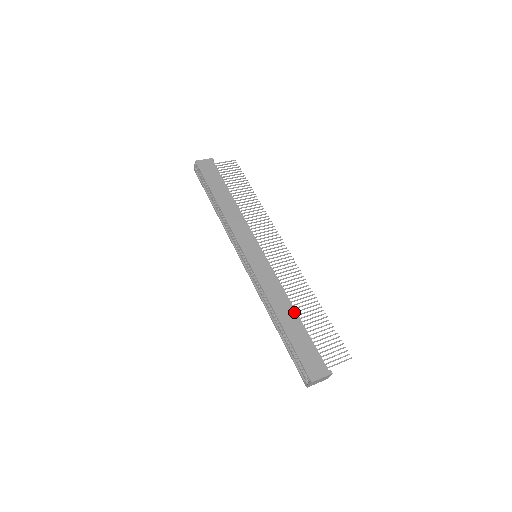
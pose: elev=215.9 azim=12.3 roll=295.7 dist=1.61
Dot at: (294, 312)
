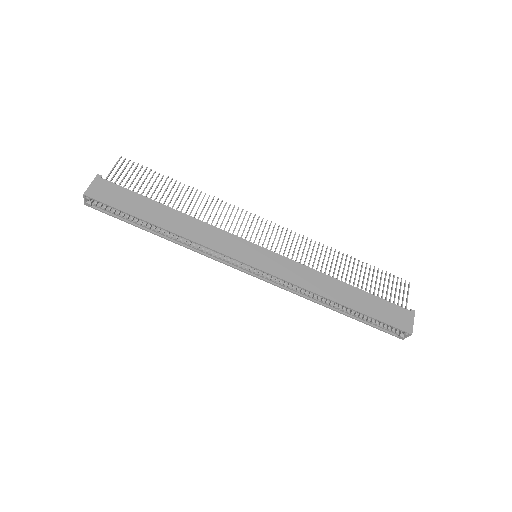
Dot at: (342, 284)
